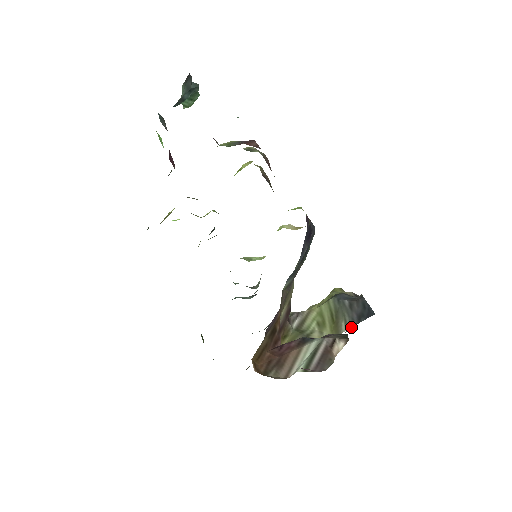
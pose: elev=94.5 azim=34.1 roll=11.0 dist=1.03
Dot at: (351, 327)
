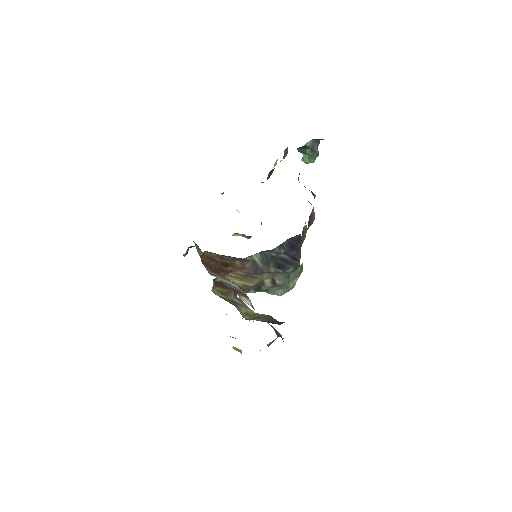
Dot at: (262, 320)
